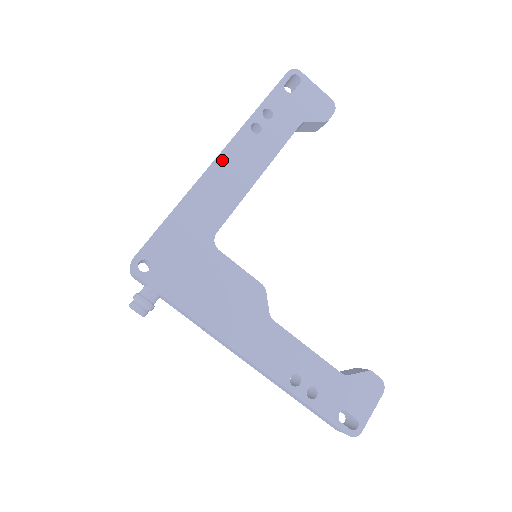
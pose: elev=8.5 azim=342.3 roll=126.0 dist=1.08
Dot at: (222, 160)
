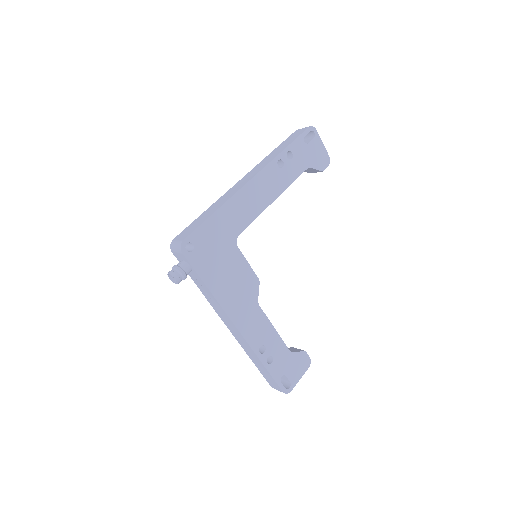
Dot at: (255, 181)
